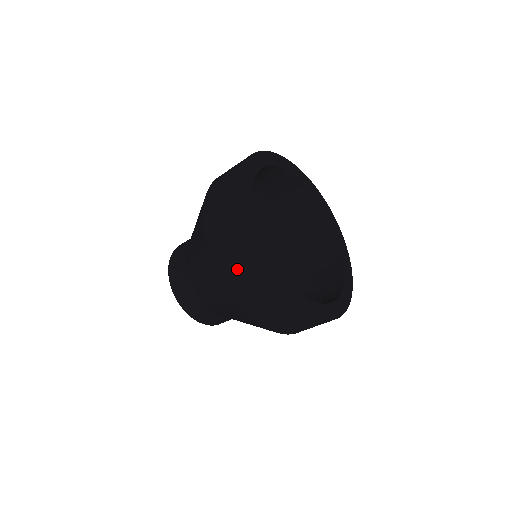
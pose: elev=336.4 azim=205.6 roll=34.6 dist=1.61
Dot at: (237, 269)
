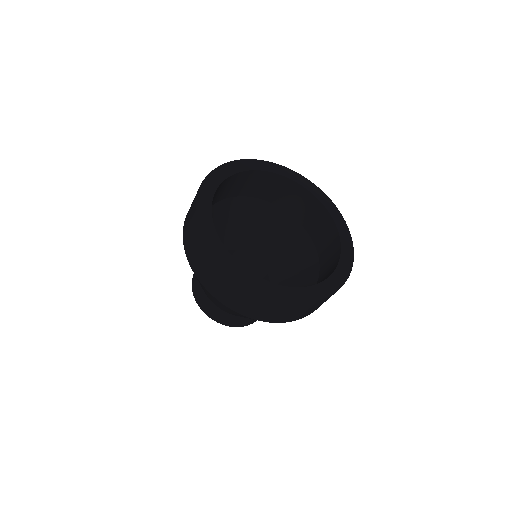
Dot at: (190, 240)
